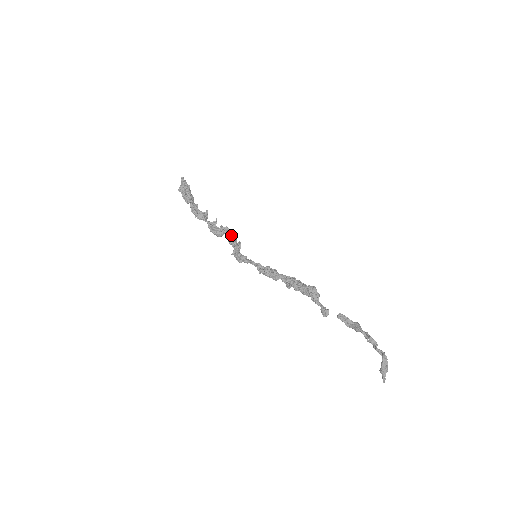
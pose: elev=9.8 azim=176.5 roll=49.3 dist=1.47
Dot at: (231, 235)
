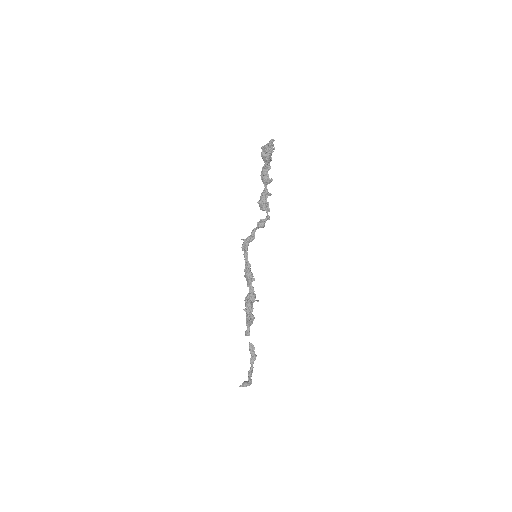
Dot at: (262, 221)
